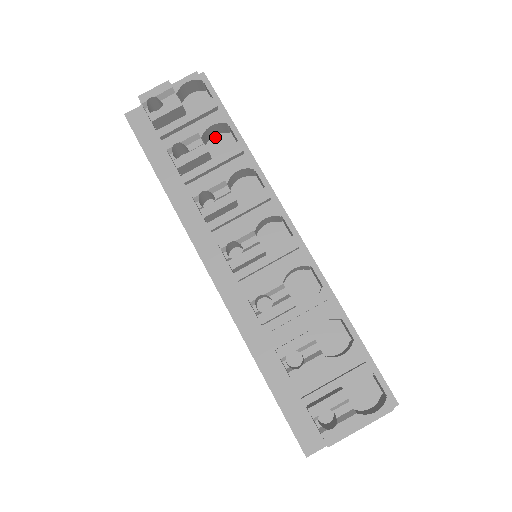
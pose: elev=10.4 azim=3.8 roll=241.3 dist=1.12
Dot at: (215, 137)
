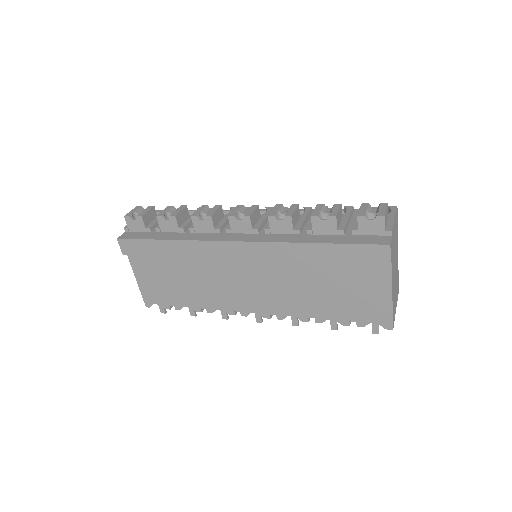
Dot at: occluded
